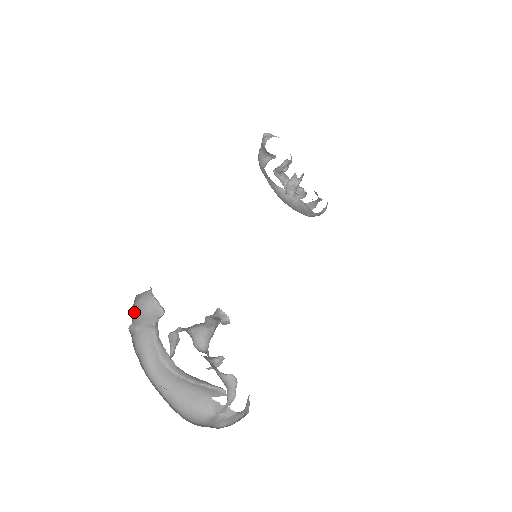
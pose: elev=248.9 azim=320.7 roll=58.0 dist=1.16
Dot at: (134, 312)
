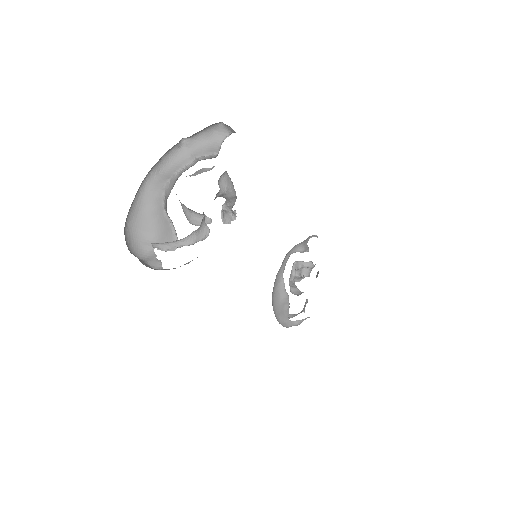
Dot at: (202, 133)
